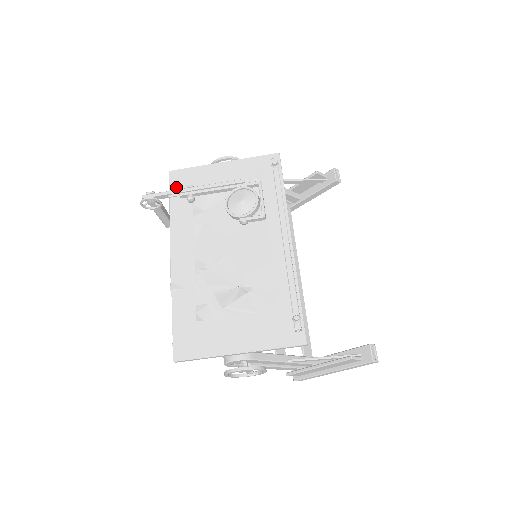
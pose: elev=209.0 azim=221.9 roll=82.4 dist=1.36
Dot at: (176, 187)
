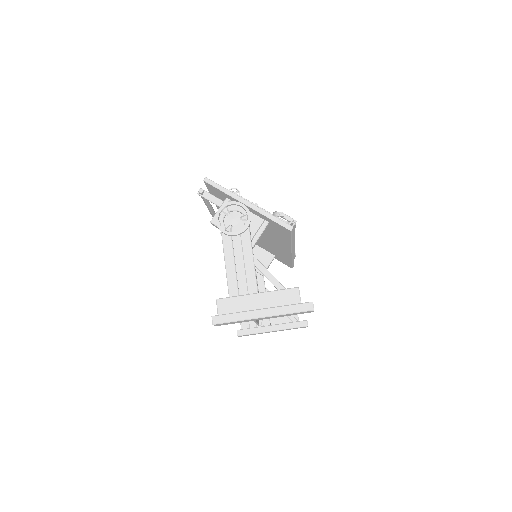
Dot at: occluded
